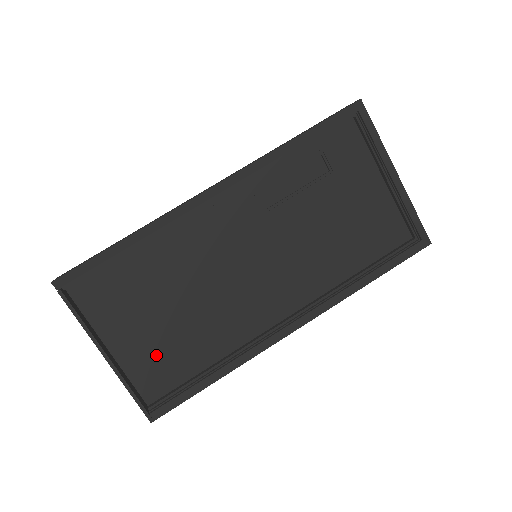
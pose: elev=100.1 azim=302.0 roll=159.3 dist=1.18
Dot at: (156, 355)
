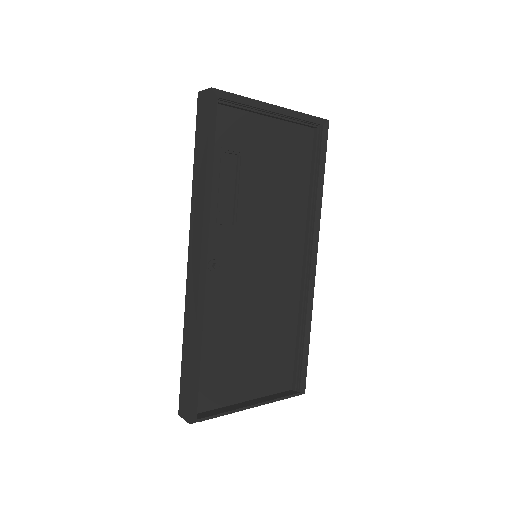
Dot at: (270, 368)
